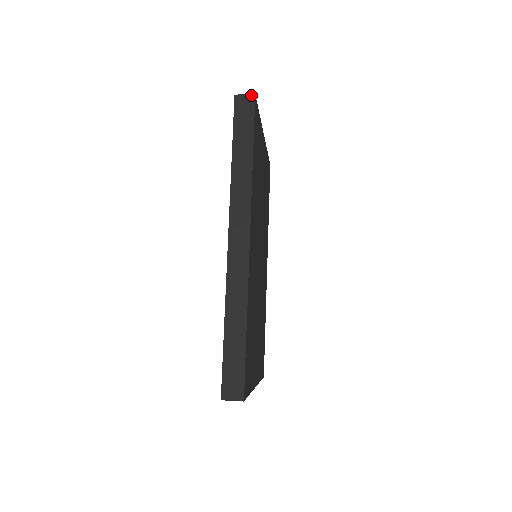
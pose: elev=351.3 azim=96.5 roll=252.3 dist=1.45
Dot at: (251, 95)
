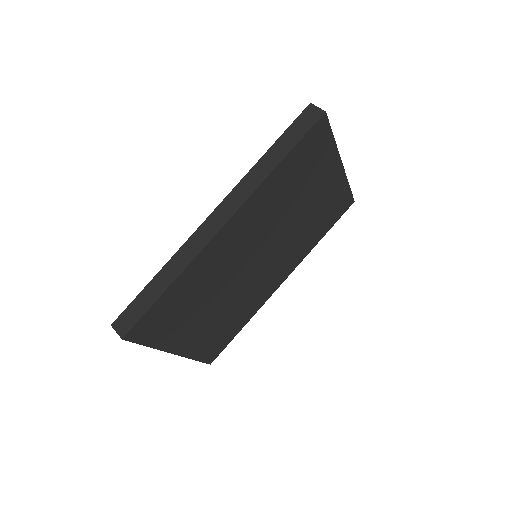
Dot at: (322, 110)
